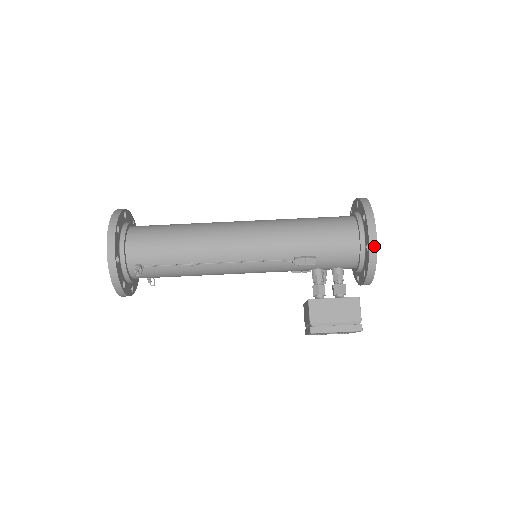
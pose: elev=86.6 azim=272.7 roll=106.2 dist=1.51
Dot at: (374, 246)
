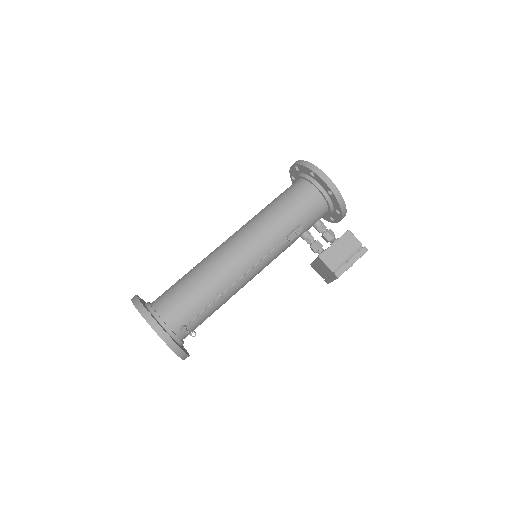
Dot at: (335, 188)
